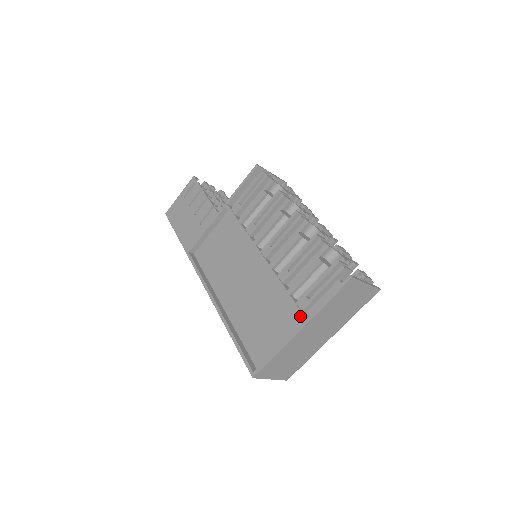
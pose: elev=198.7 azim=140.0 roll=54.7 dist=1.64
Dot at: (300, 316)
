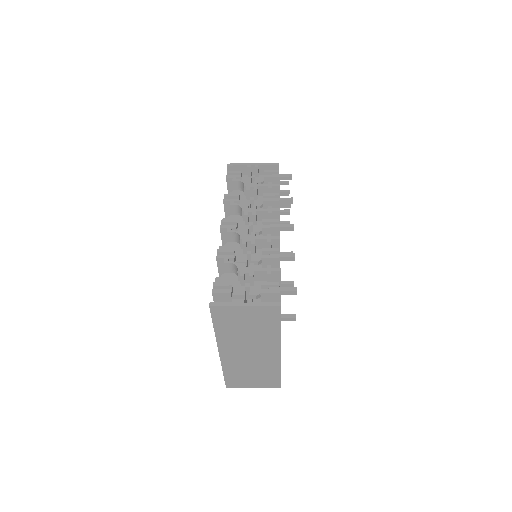
Dot at: occluded
